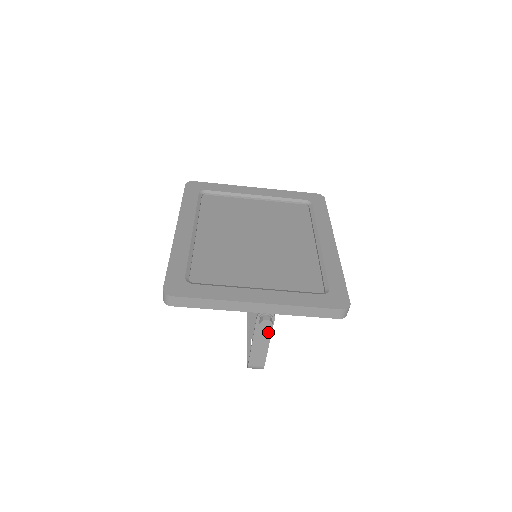
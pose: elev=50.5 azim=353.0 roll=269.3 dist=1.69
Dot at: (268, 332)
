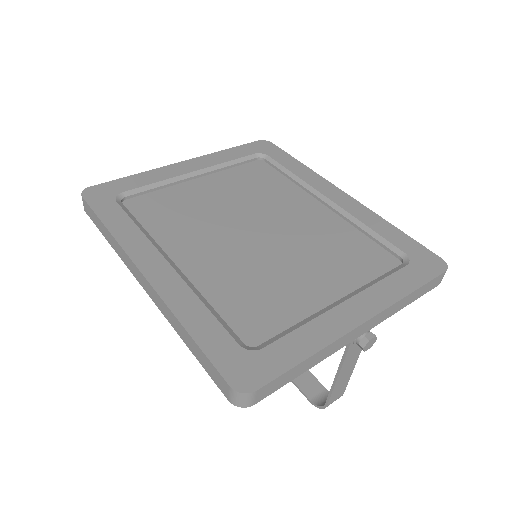
Dot at: (358, 351)
